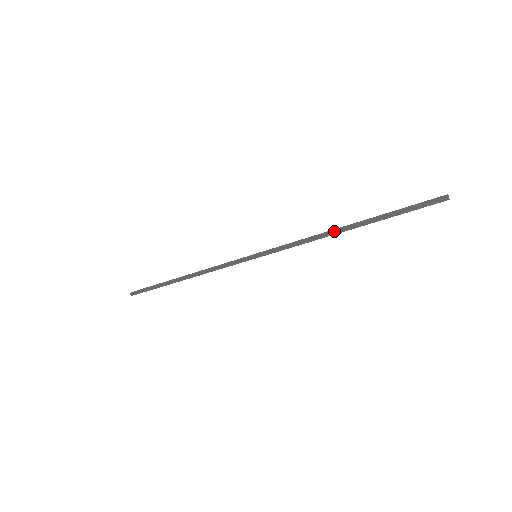
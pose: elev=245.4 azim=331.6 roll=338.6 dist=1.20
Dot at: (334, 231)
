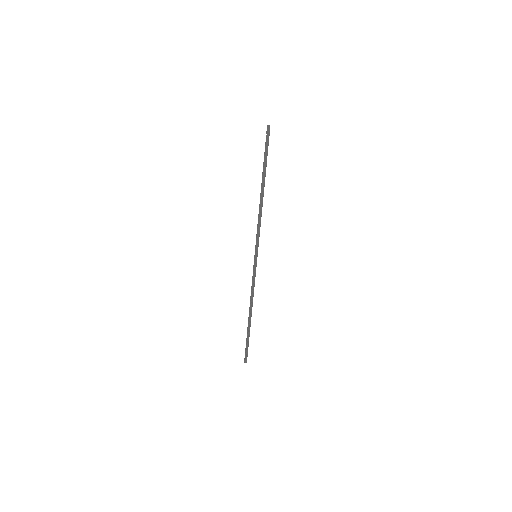
Dot at: (260, 198)
